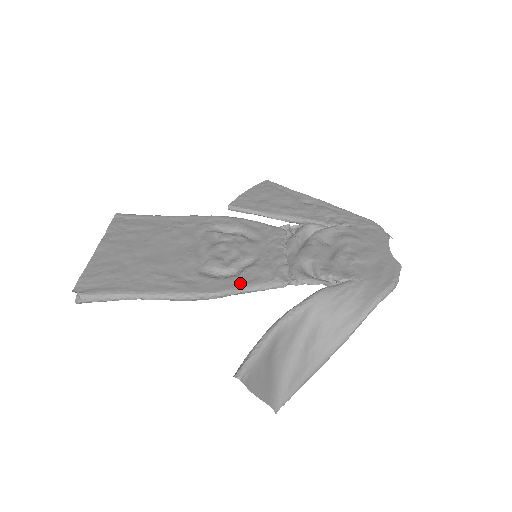
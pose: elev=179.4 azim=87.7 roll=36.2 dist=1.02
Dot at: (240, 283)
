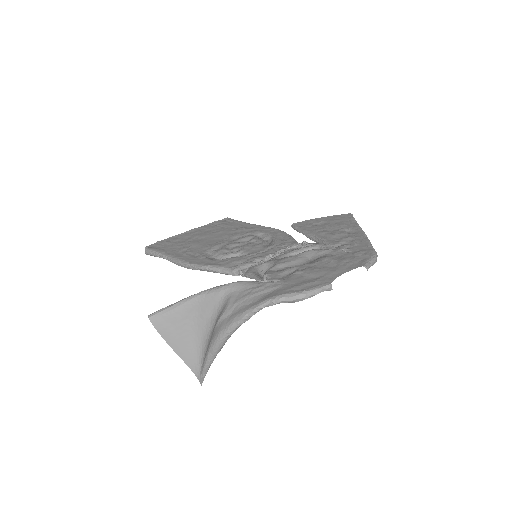
Dot at: (212, 263)
